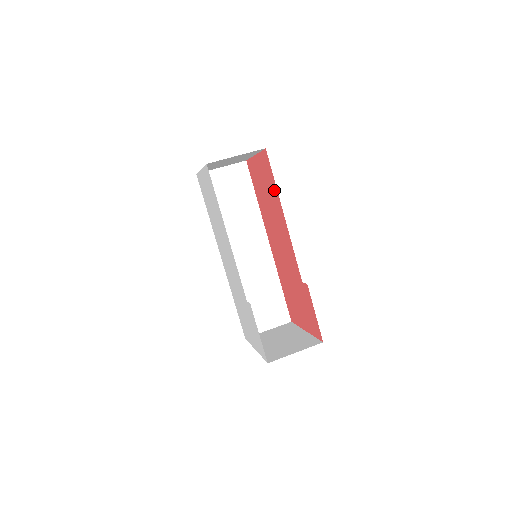
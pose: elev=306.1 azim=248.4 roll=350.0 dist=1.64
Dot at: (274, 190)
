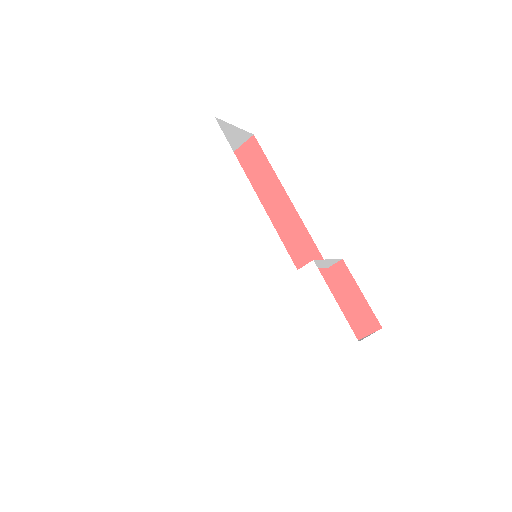
Dot at: (266, 178)
